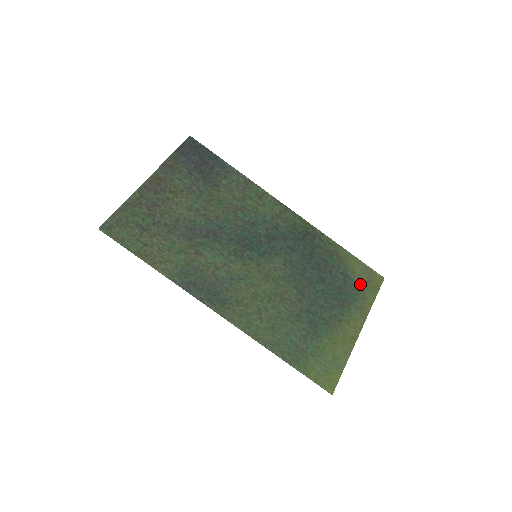
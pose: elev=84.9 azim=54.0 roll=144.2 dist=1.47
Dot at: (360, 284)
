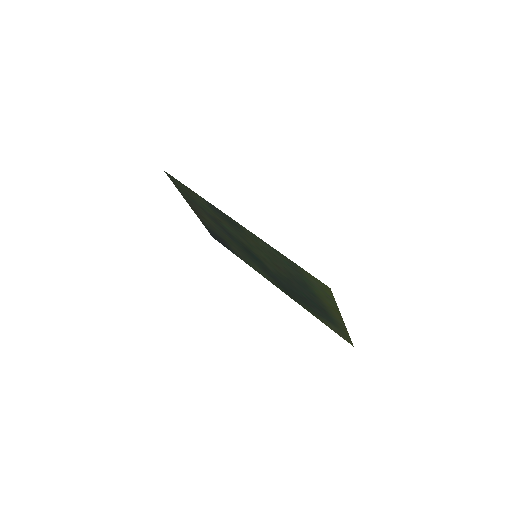
Dot at: (335, 326)
